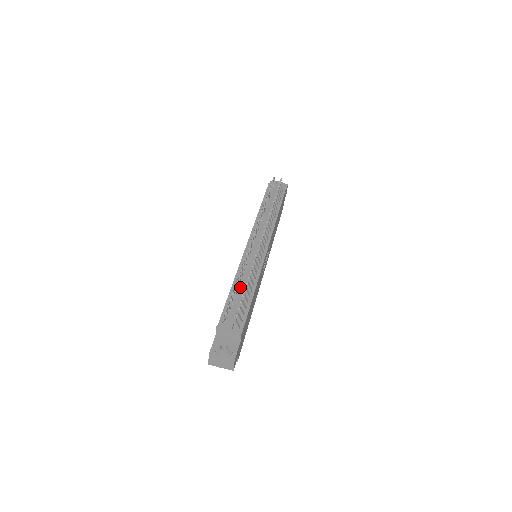
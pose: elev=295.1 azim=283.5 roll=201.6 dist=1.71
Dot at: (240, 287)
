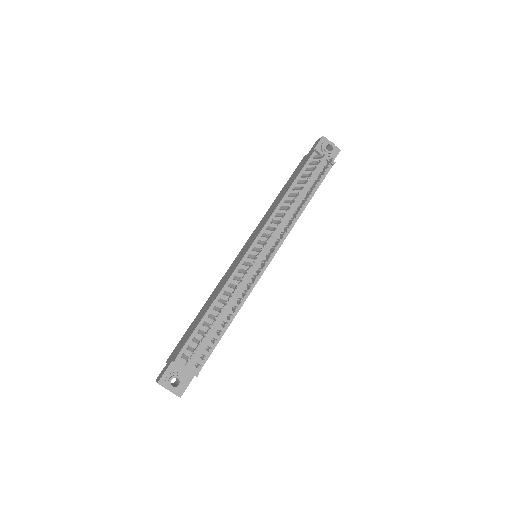
Dot at: occluded
